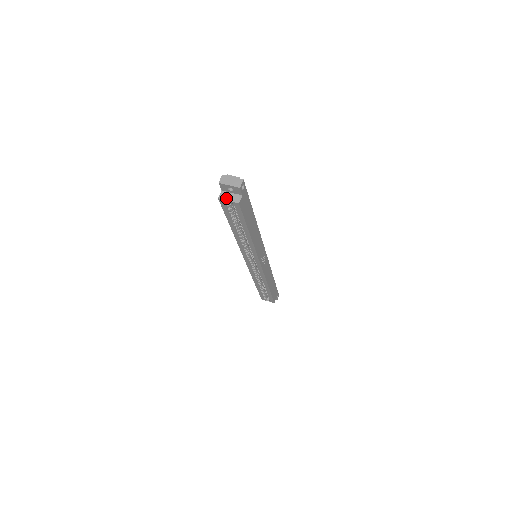
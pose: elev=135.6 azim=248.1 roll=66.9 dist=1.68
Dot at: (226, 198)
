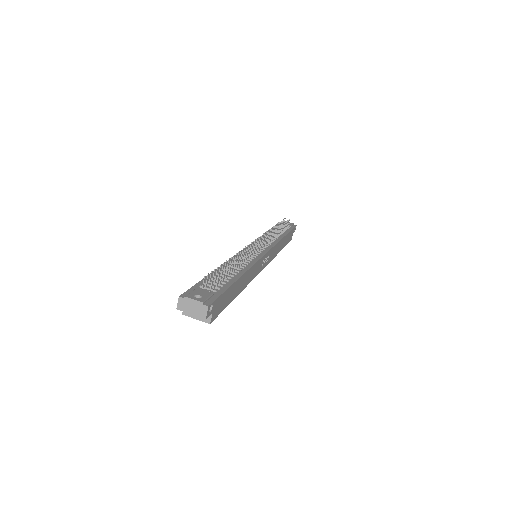
Dot at: (192, 315)
